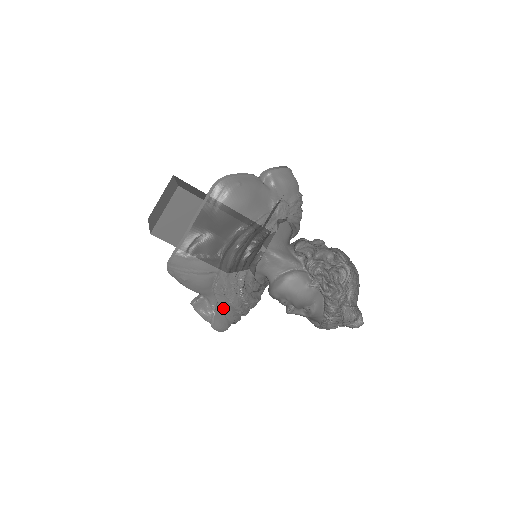
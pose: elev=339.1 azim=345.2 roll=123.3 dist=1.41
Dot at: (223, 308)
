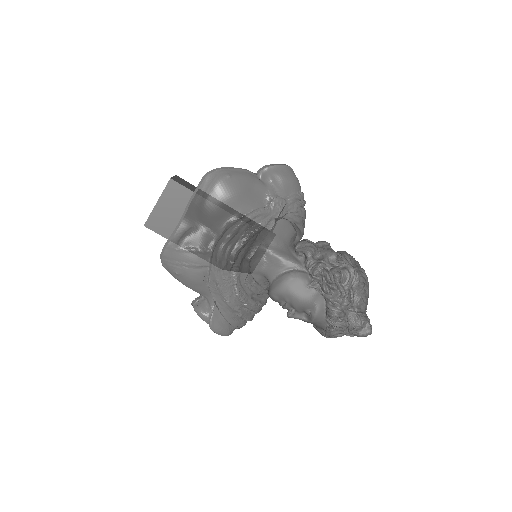
Dot at: (221, 308)
